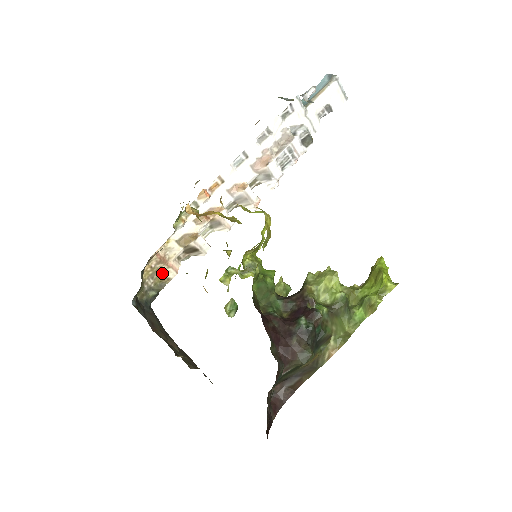
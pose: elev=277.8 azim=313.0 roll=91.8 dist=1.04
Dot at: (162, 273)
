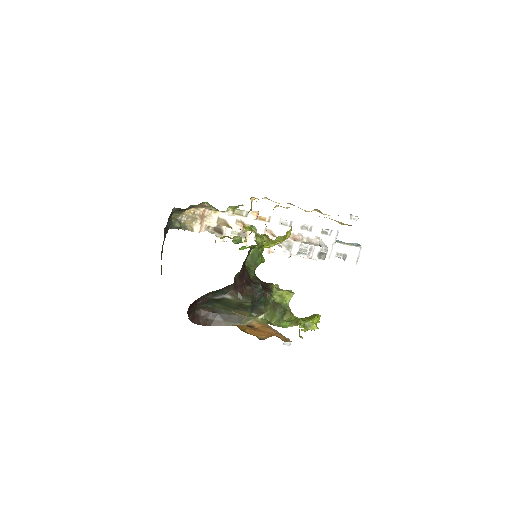
Dot at: (194, 223)
